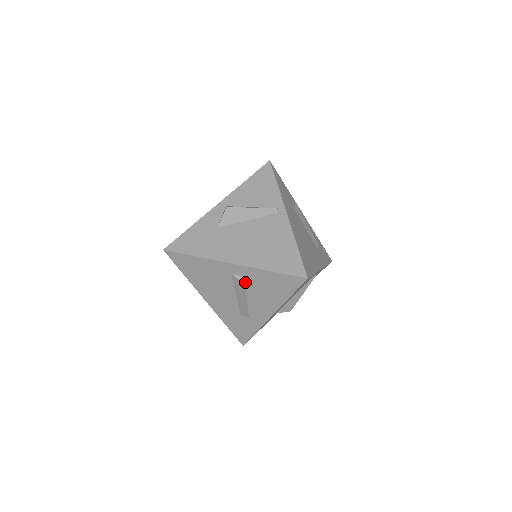
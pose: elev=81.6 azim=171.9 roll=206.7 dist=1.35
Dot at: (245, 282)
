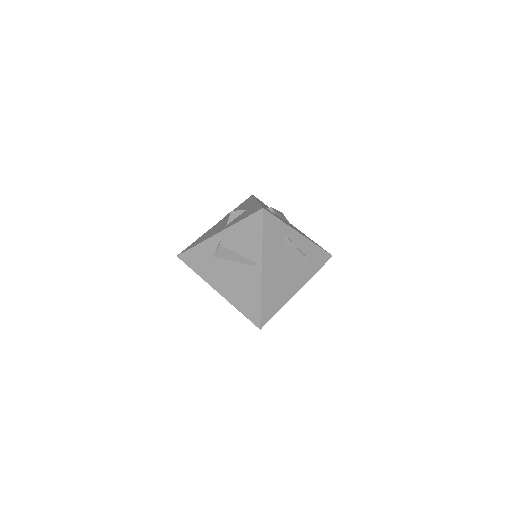
Dot at: occluded
